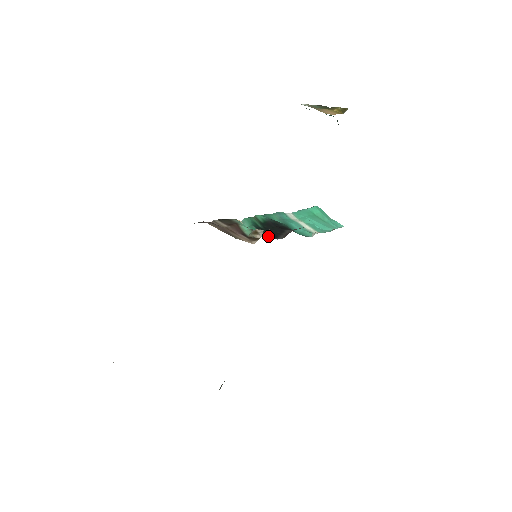
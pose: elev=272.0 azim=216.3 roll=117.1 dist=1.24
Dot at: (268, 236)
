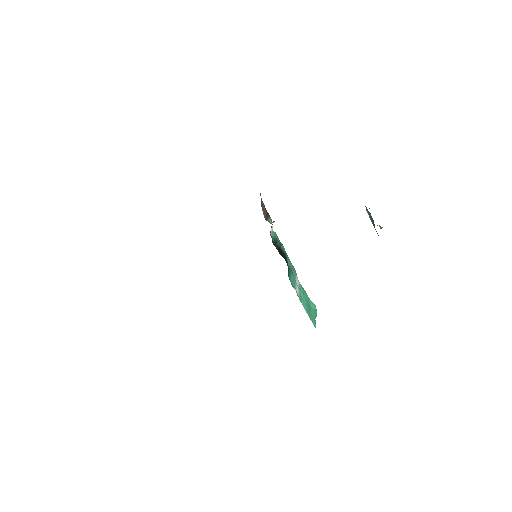
Dot at: occluded
